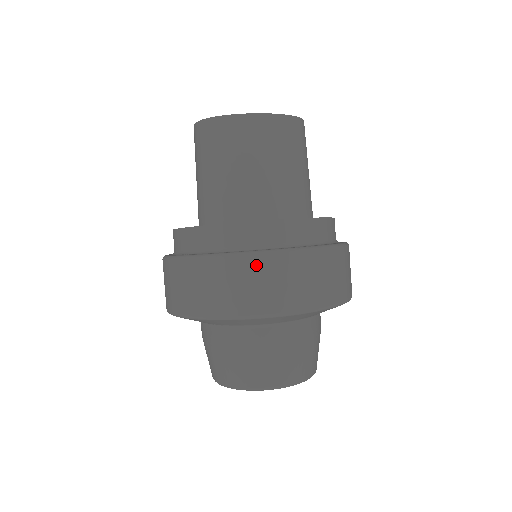
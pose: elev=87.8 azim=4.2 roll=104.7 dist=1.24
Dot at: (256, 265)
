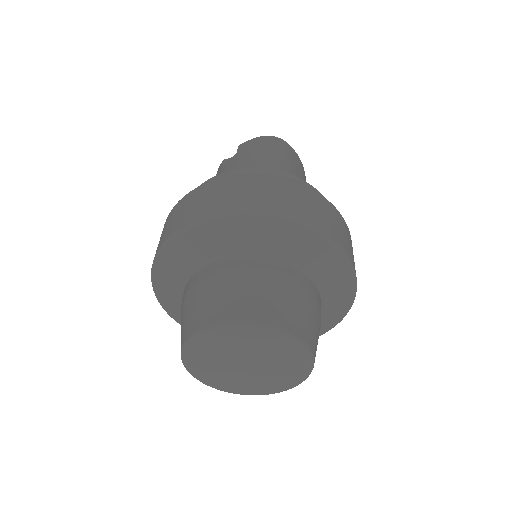
Dot at: (344, 224)
